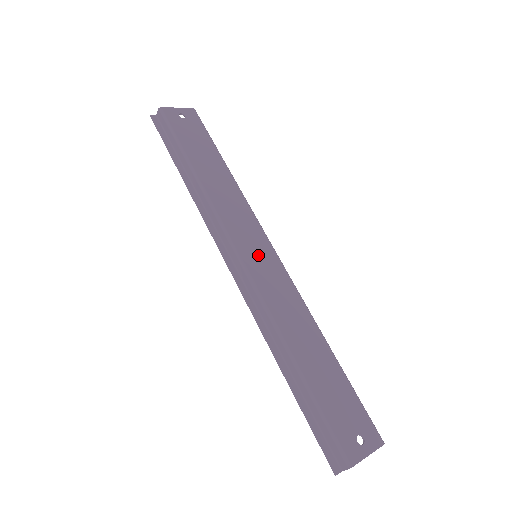
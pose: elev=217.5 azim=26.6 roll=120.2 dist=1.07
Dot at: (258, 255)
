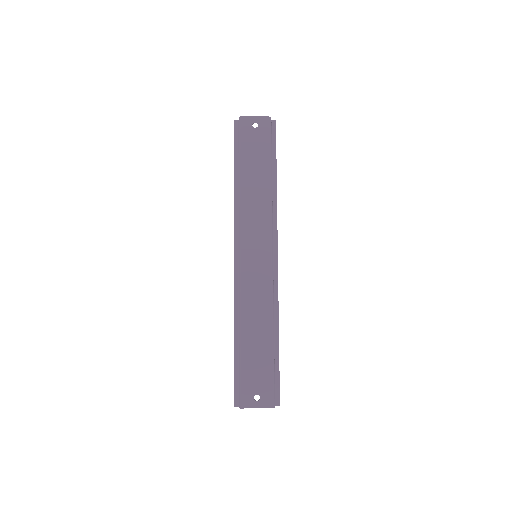
Dot at: (255, 257)
